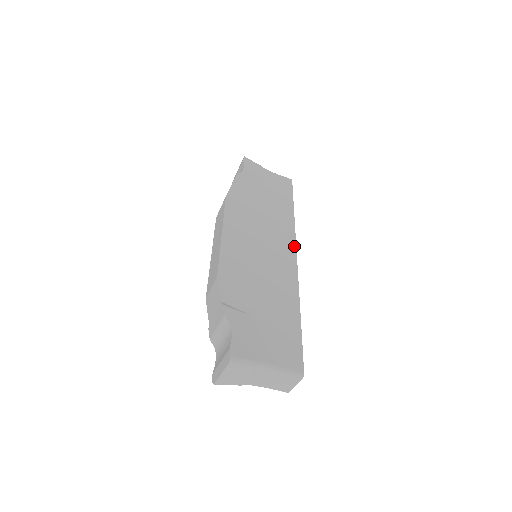
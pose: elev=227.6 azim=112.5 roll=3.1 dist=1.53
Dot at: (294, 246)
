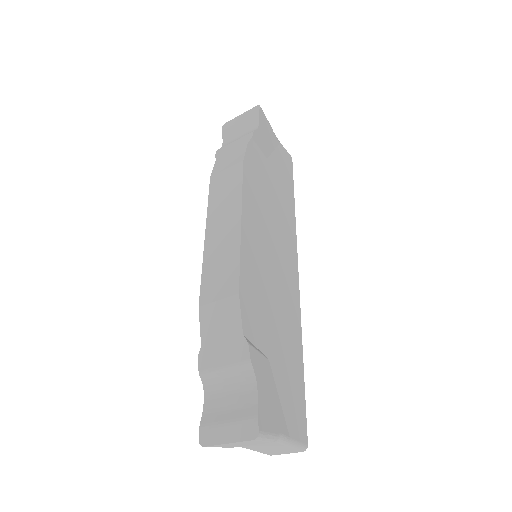
Dot at: (296, 256)
